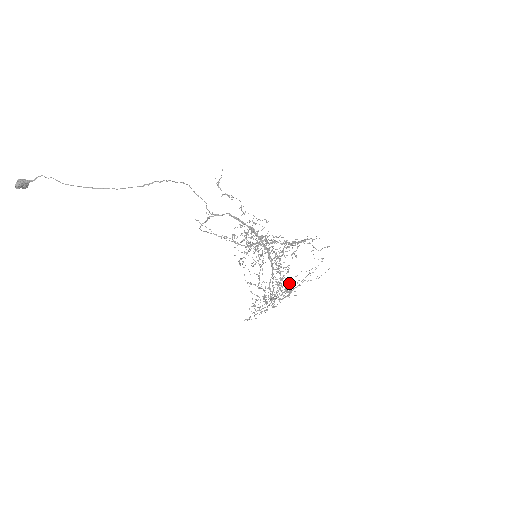
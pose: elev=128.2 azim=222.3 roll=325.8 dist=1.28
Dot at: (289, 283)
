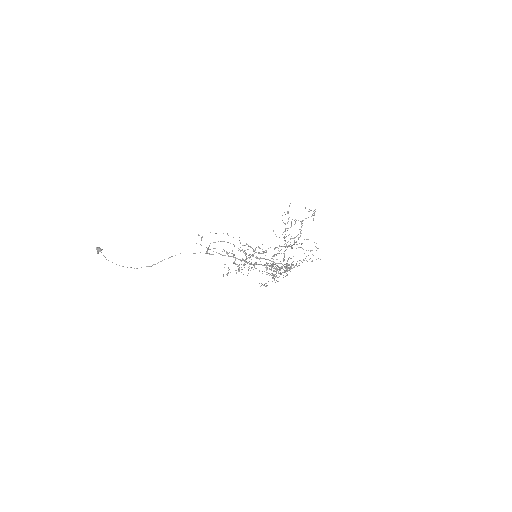
Dot at: (285, 271)
